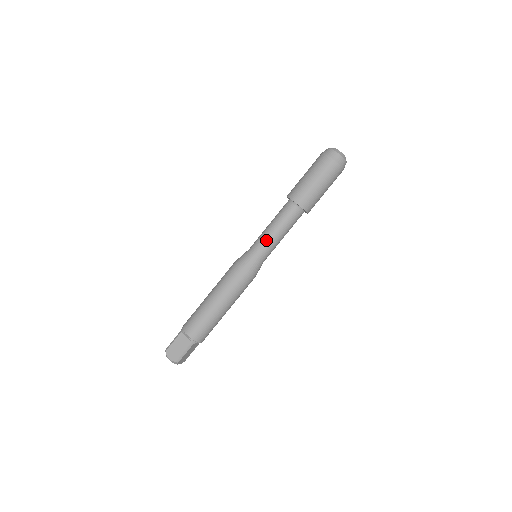
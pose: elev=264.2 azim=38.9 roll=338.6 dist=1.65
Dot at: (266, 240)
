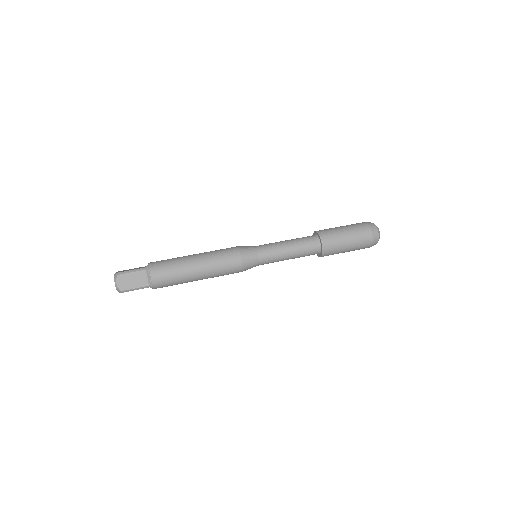
Dot at: (273, 243)
